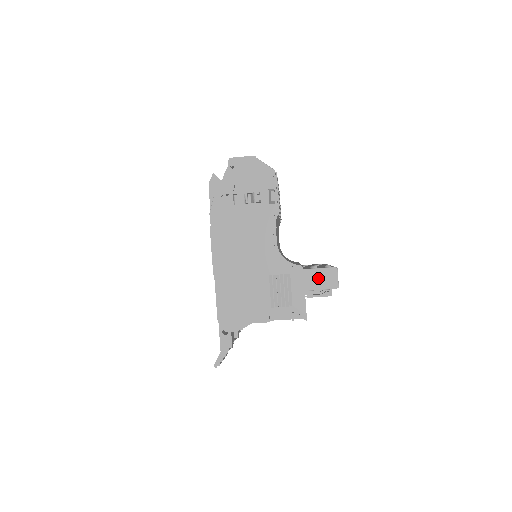
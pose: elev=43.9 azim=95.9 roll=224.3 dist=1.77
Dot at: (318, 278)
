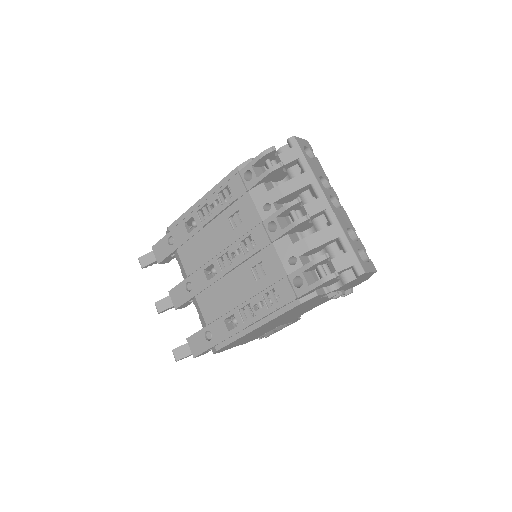
Dot at: occluded
